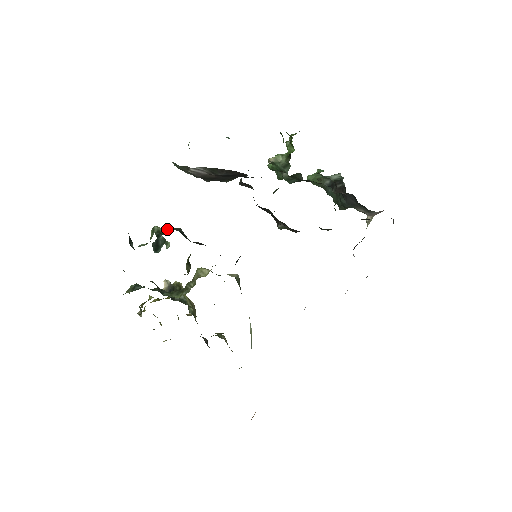
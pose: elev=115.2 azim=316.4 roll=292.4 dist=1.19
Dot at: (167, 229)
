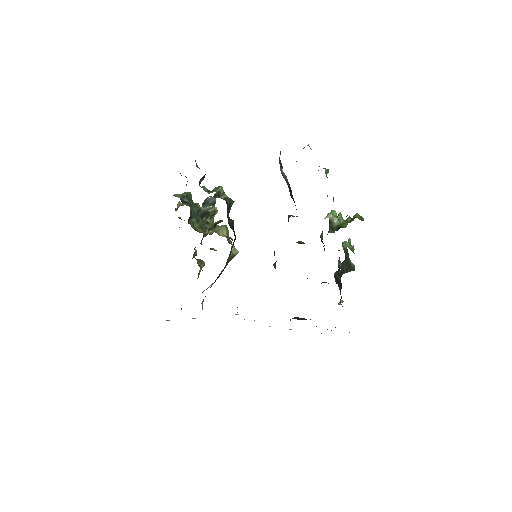
Dot at: (226, 195)
